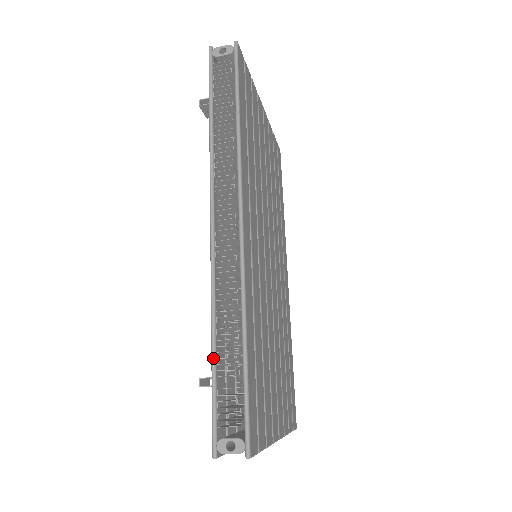
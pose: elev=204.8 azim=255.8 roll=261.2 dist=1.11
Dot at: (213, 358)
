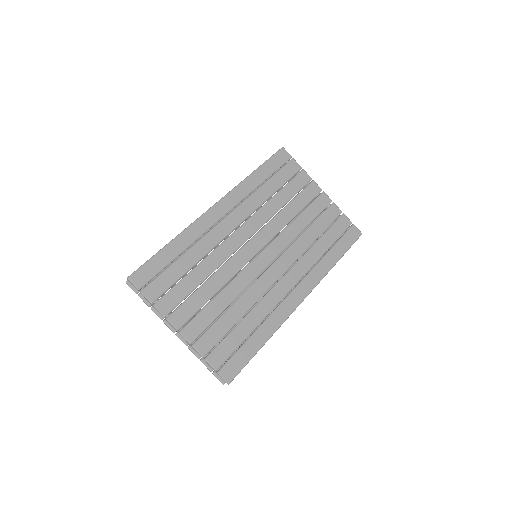
Dot at: occluded
